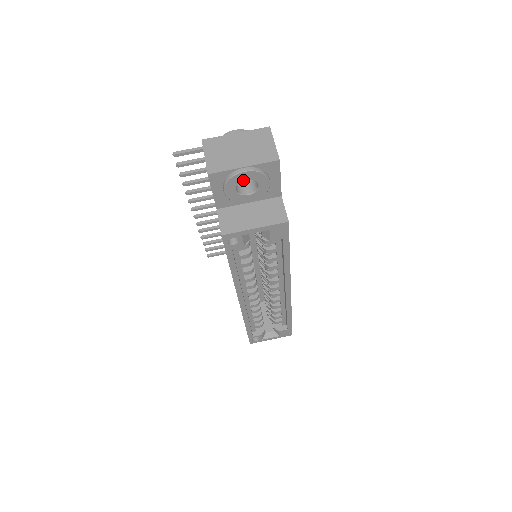
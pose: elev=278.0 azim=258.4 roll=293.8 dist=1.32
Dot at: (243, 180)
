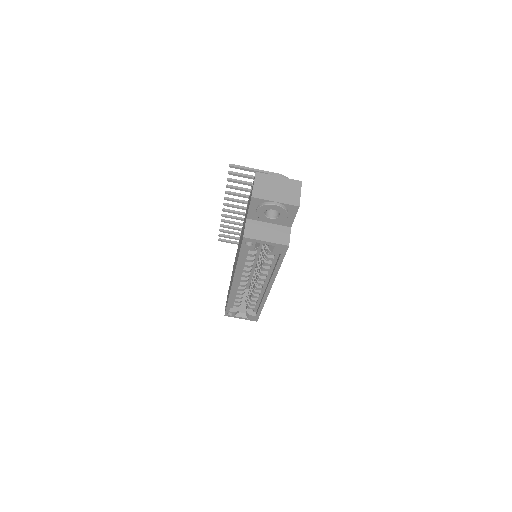
Dot at: (272, 209)
